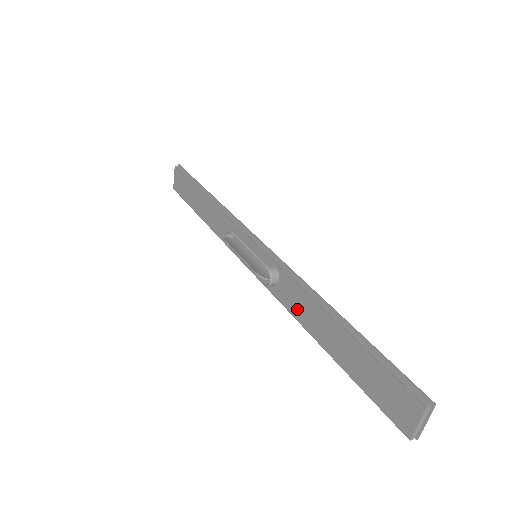
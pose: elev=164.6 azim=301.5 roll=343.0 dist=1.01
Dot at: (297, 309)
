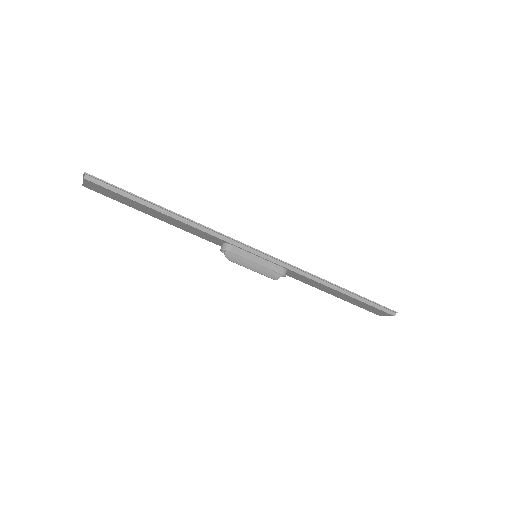
Dot at: (305, 281)
